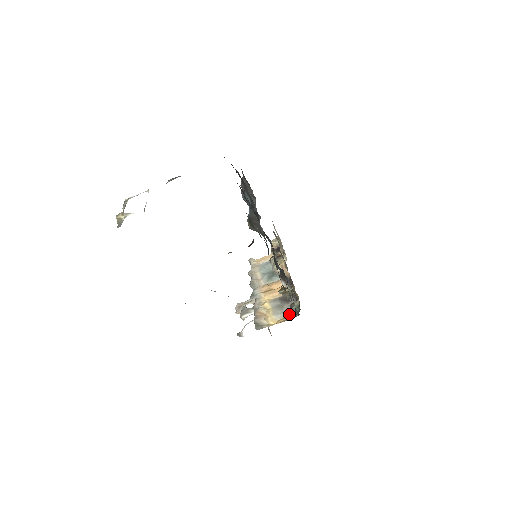
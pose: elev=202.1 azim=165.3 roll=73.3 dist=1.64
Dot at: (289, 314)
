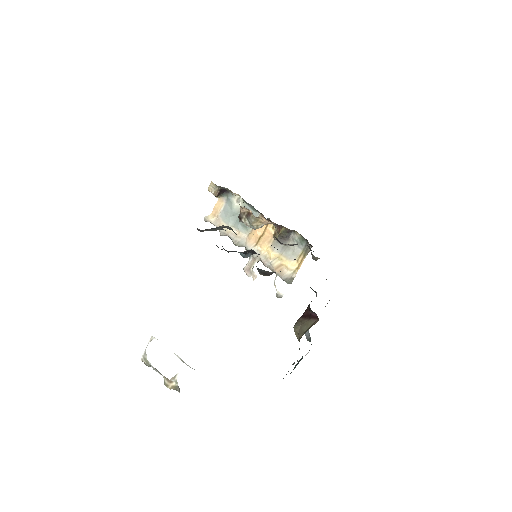
Dot at: (300, 249)
